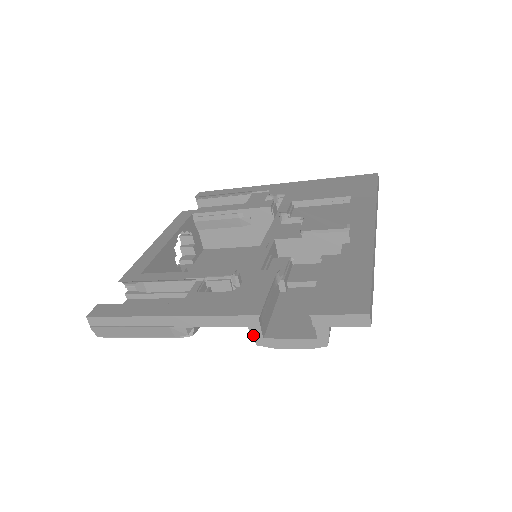
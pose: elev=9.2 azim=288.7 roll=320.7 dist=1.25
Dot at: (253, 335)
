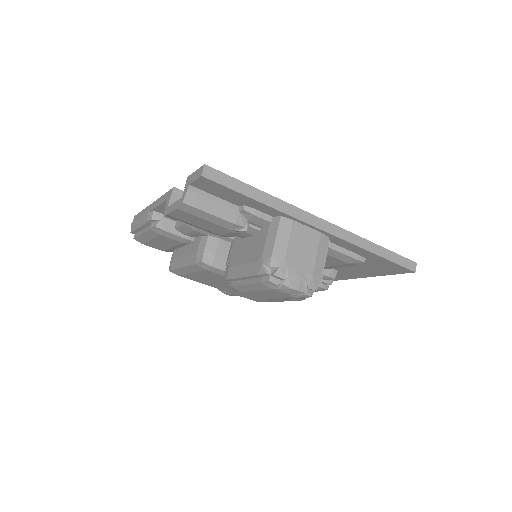
Dot at: (166, 206)
